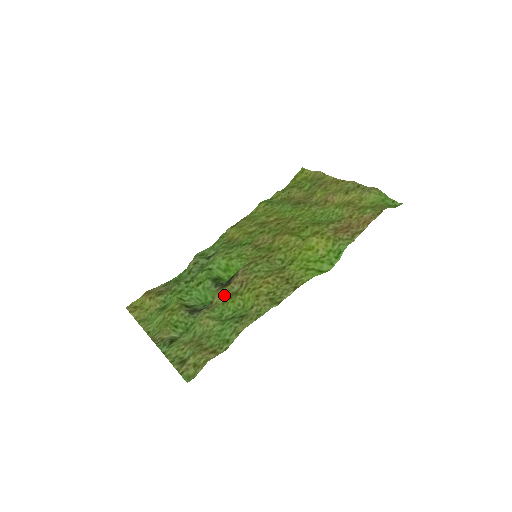
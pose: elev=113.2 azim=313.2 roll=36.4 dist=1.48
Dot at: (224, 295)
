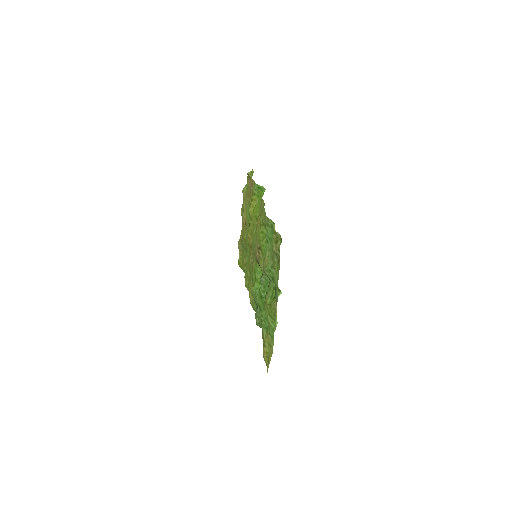
Dot at: (260, 258)
